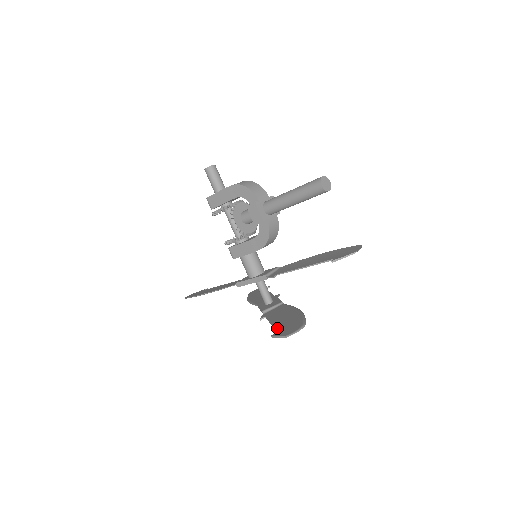
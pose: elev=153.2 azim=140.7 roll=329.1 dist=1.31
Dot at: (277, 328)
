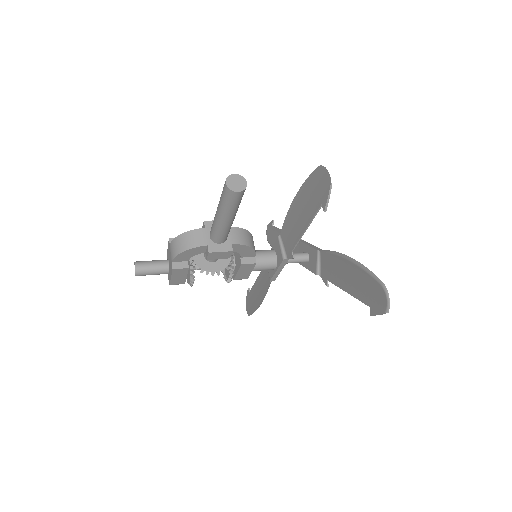
Dot at: (362, 300)
